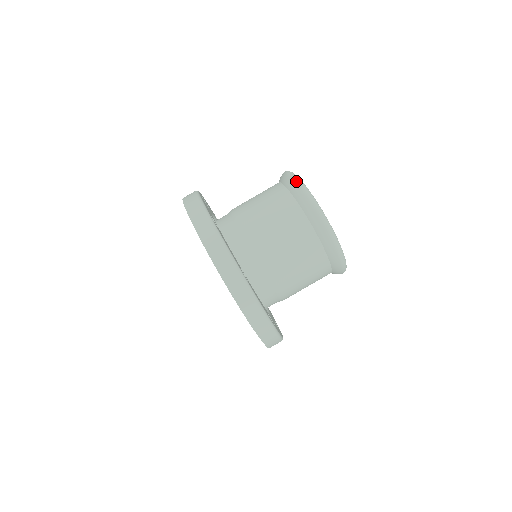
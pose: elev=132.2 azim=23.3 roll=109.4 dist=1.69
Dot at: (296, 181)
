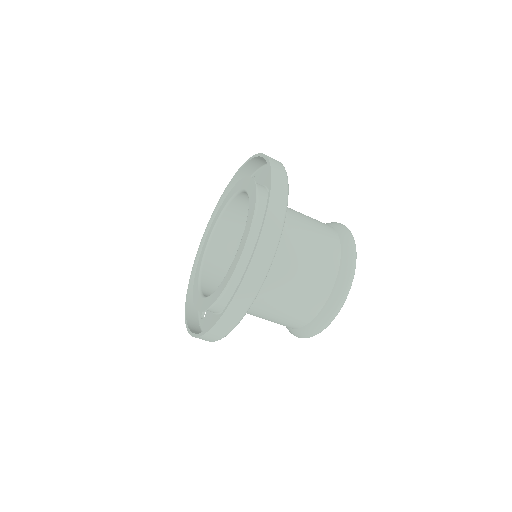
Dot at: (354, 255)
